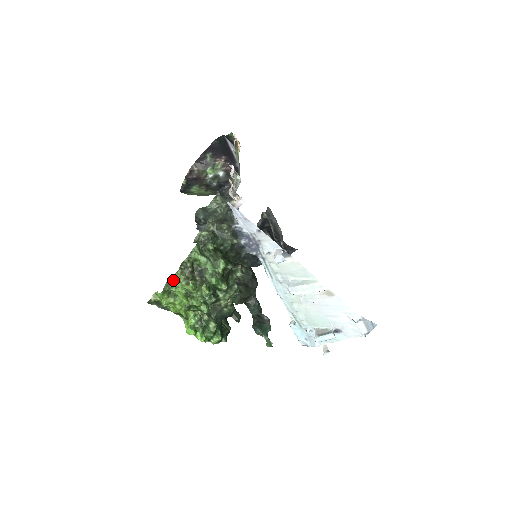
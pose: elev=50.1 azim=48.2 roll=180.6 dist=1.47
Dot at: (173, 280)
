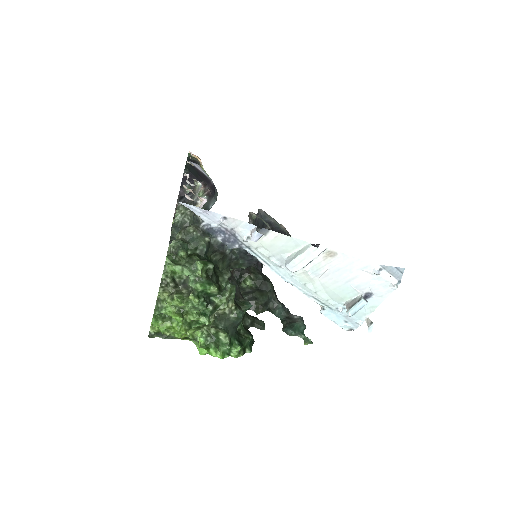
Dot at: (160, 302)
